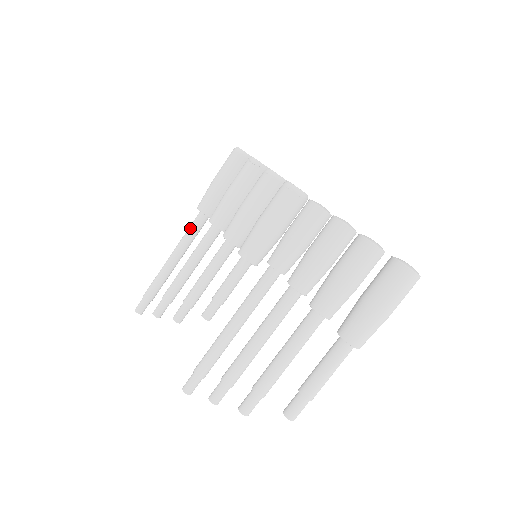
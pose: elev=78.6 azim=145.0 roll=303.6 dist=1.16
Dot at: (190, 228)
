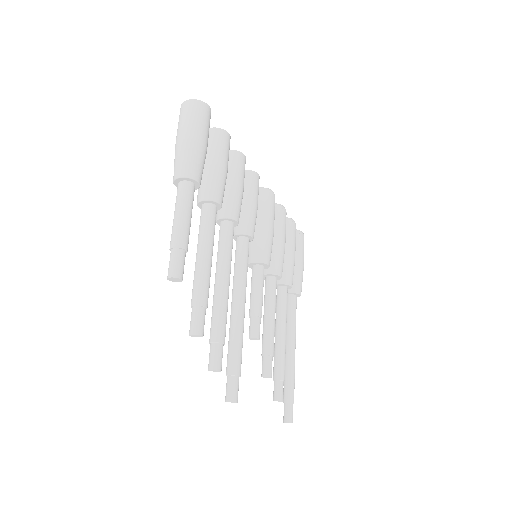
Dot at: occluded
